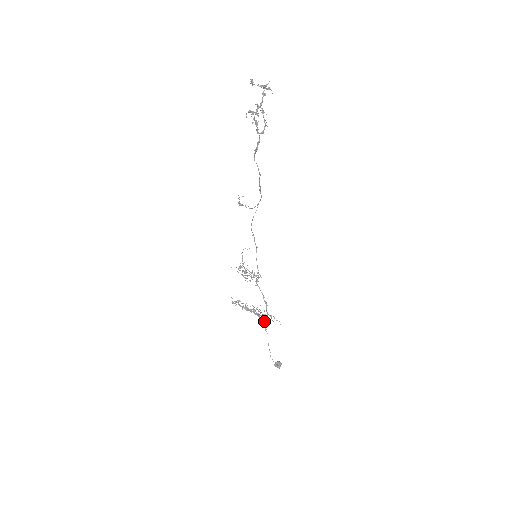
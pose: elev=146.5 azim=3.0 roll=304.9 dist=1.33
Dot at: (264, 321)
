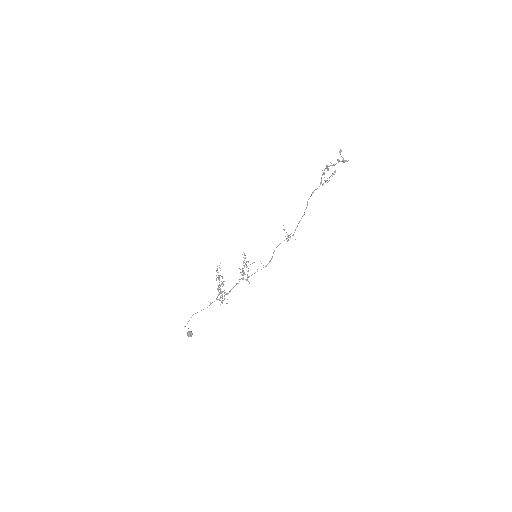
Dot at: (217, 299)
